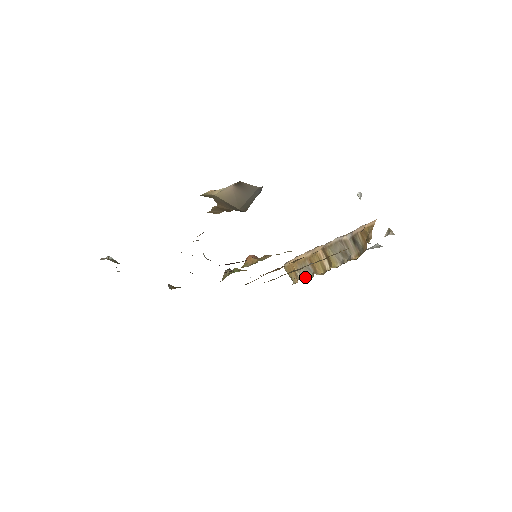
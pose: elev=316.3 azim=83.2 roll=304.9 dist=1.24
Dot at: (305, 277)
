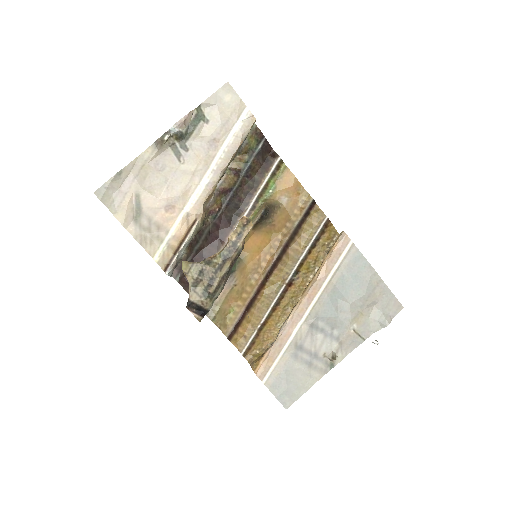
Dot at: occluded
